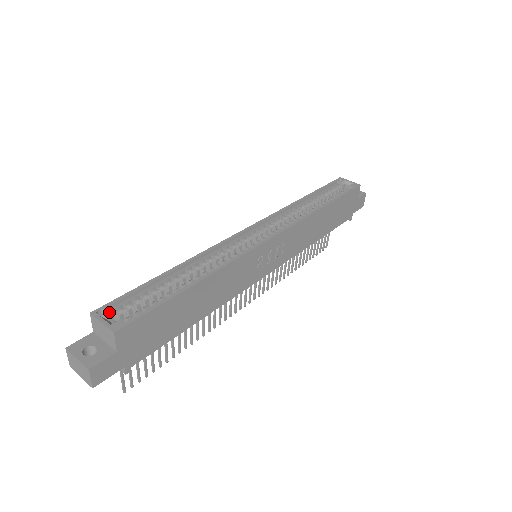
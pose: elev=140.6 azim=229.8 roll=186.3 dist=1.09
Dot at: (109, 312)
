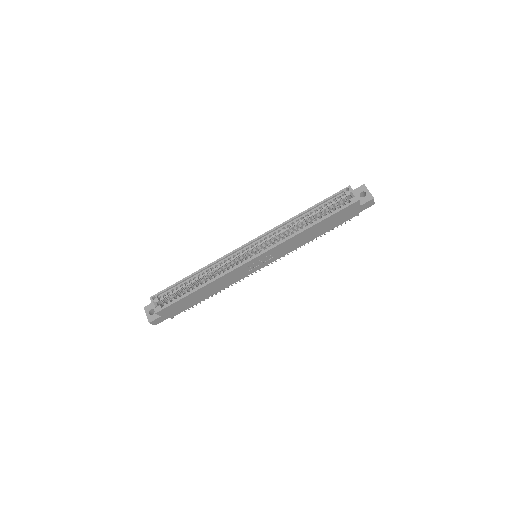
Dot at: (157, 299)
